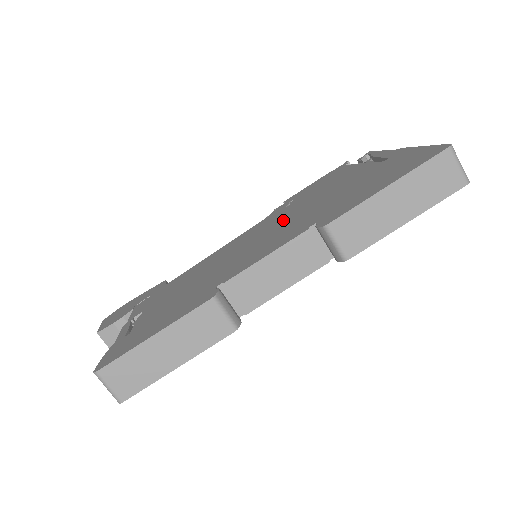
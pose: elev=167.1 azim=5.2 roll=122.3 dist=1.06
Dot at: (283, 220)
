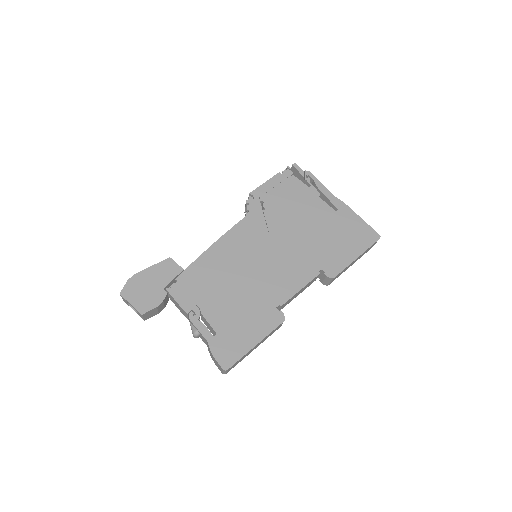
Dot at: (280, 239)
